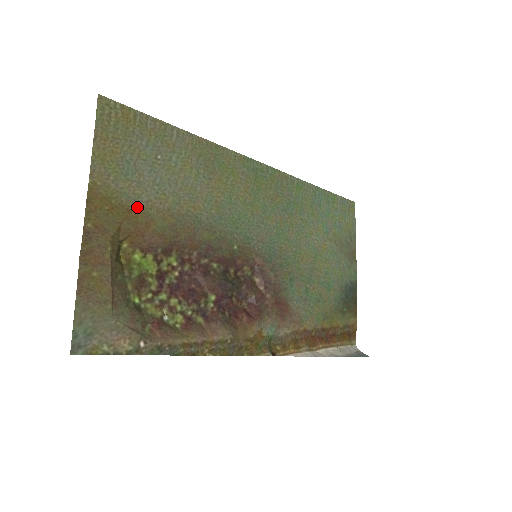
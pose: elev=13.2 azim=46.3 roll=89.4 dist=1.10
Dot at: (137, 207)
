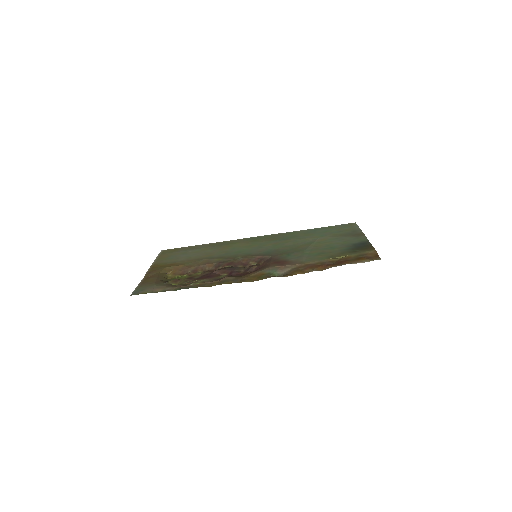
Dot at: (175, 263)
